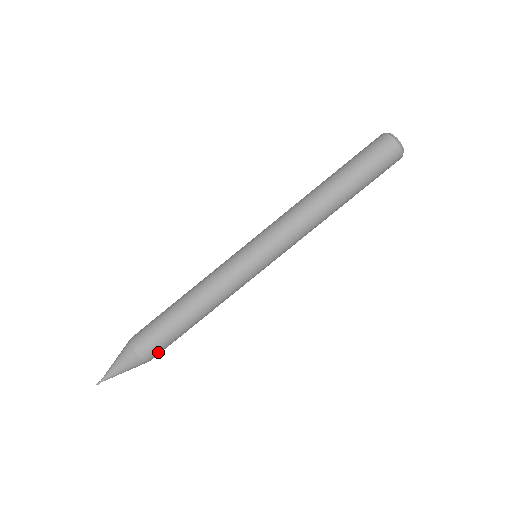
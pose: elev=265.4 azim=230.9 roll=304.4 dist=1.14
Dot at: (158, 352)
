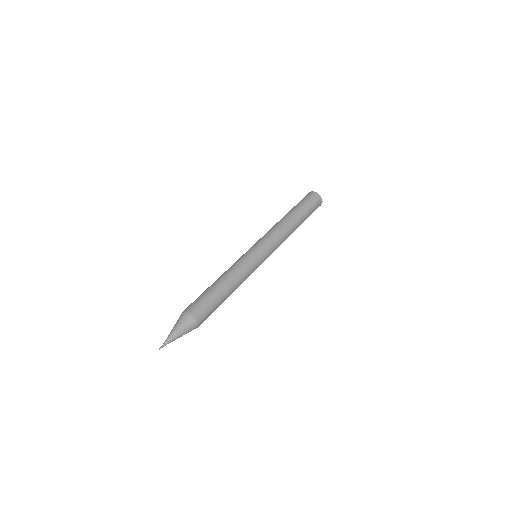
Dot at: (201, 312)
